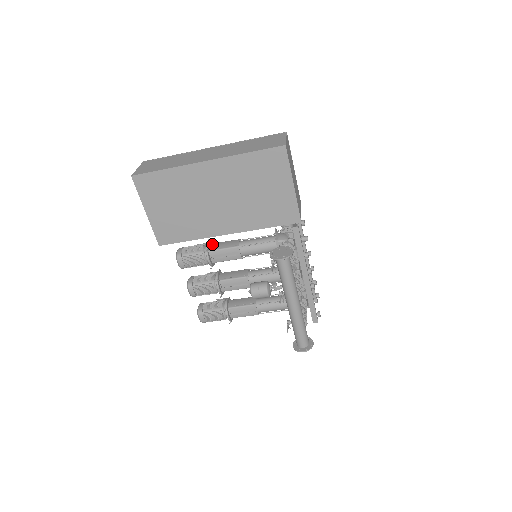
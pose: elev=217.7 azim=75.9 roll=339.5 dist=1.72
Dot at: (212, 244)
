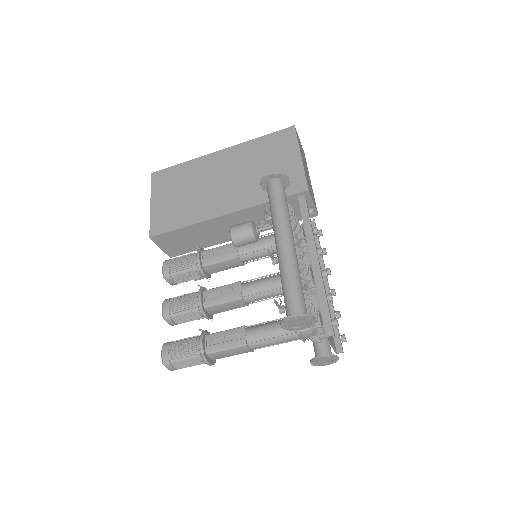
Dot at: occluded
